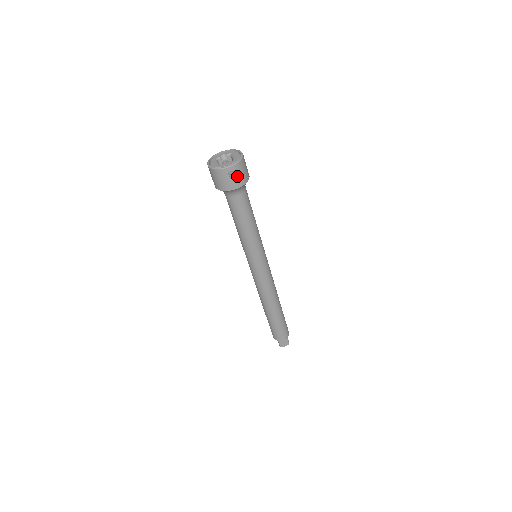
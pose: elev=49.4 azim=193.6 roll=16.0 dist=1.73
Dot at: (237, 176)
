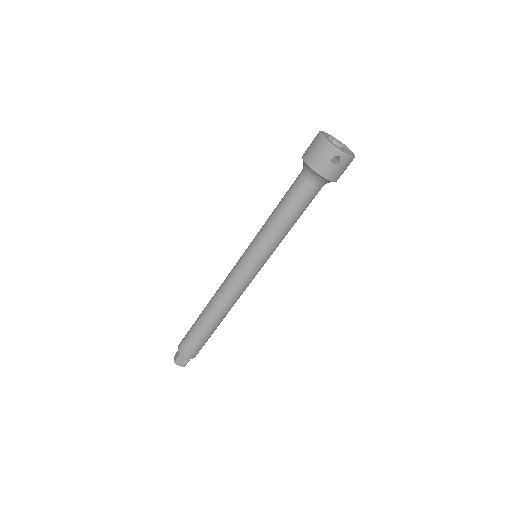
Dot at: (337, 167)
